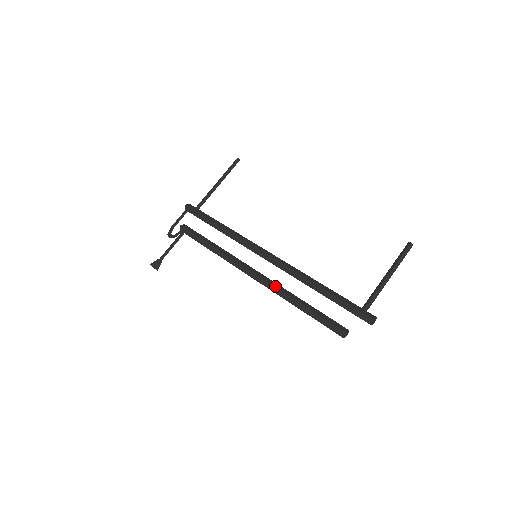
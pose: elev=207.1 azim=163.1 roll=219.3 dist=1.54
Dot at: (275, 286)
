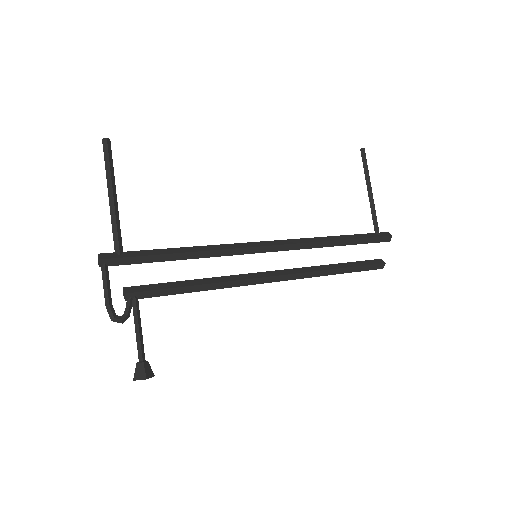
Dot at: (306, 271)
